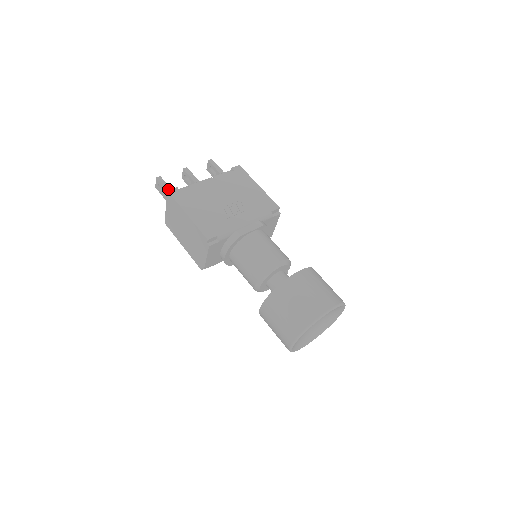
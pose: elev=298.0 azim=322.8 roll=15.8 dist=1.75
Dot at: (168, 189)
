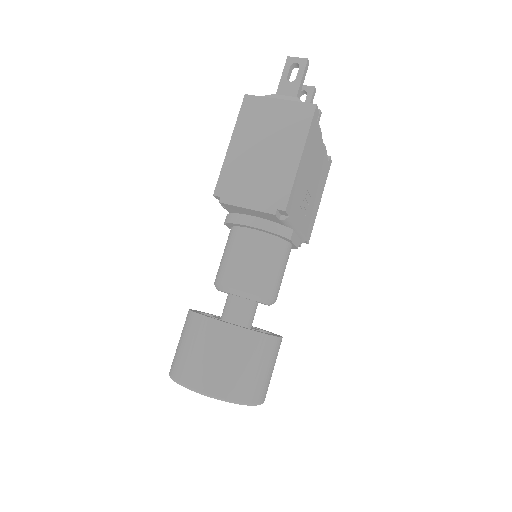
Dot at: (301, 88)
